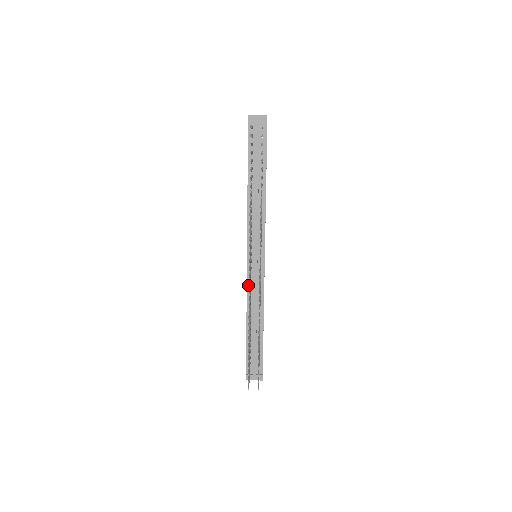
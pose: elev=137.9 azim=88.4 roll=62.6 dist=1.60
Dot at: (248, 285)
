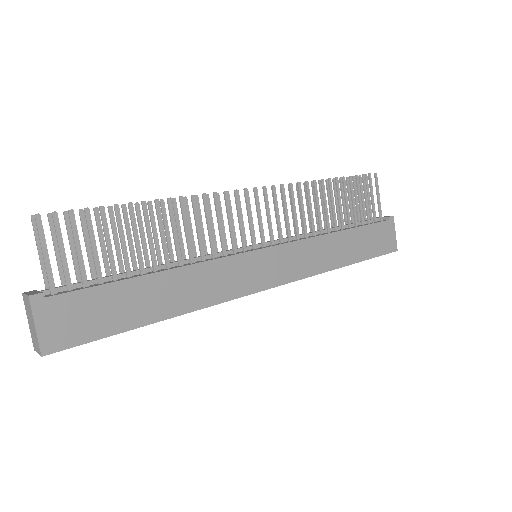
Dot at: occluded
